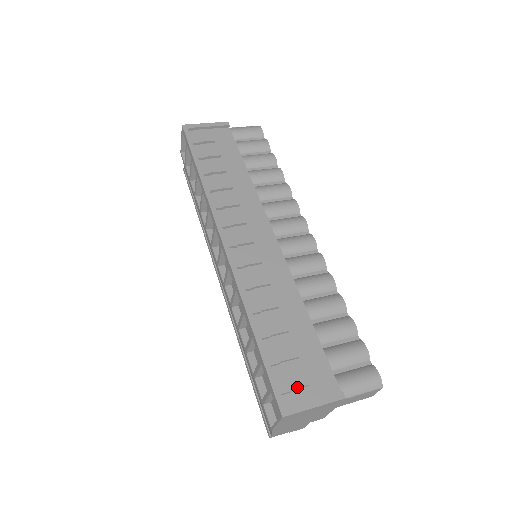
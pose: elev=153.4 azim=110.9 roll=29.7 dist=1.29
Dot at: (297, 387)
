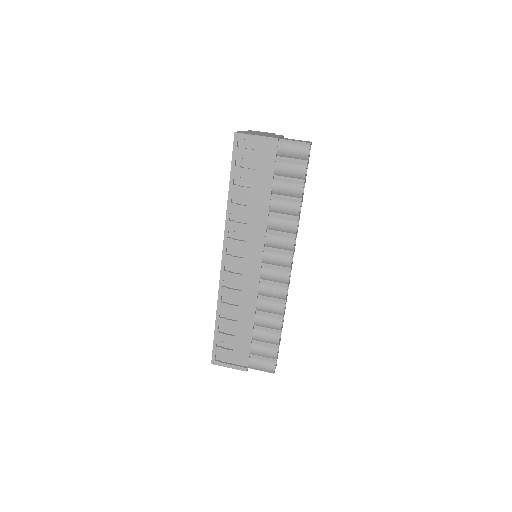
Dot at: (225, 356)
